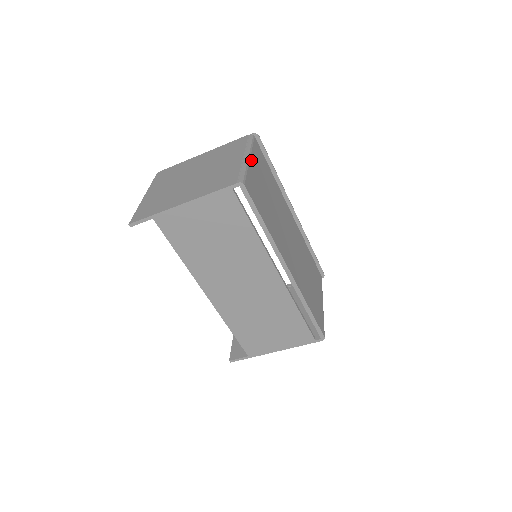
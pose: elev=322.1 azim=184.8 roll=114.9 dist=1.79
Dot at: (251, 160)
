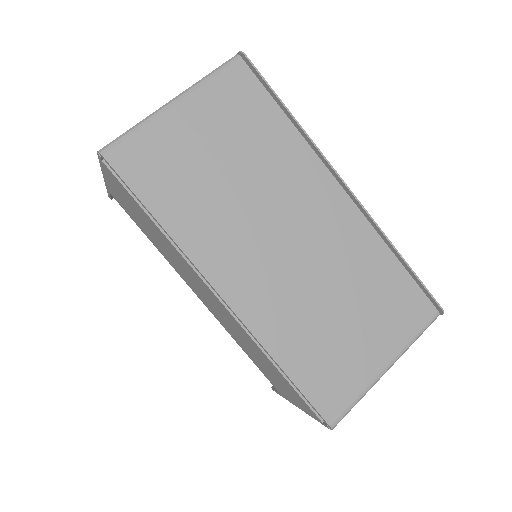
Dot at: (180, 106)
